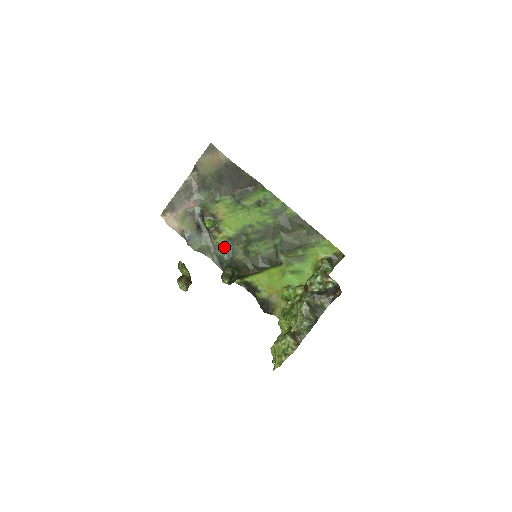
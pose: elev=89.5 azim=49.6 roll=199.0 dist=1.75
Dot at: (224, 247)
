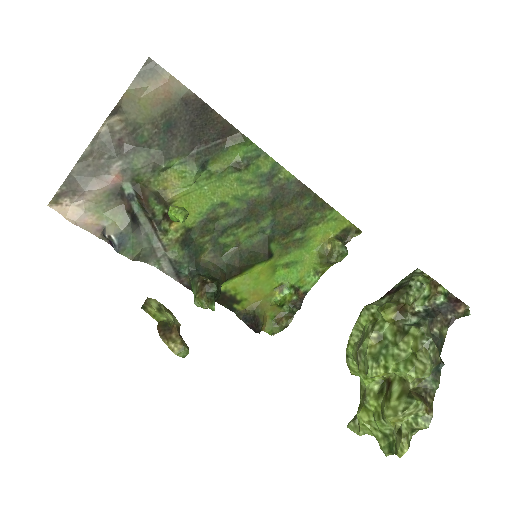
Dot at: (182, 245)
